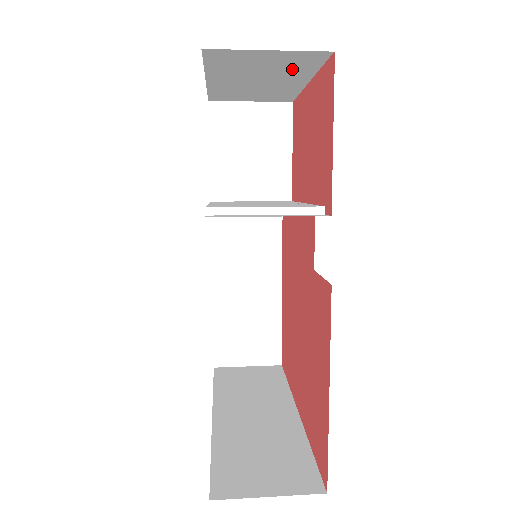
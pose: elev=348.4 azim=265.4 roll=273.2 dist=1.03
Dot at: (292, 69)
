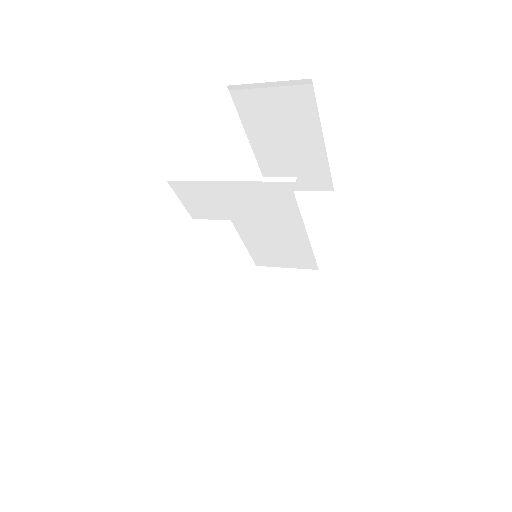
Dot at: (300, 117)
